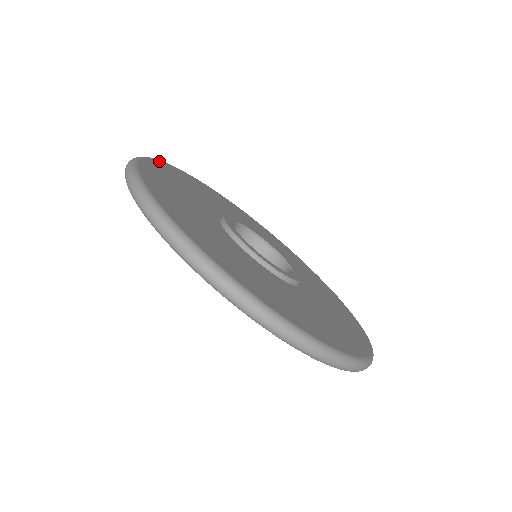
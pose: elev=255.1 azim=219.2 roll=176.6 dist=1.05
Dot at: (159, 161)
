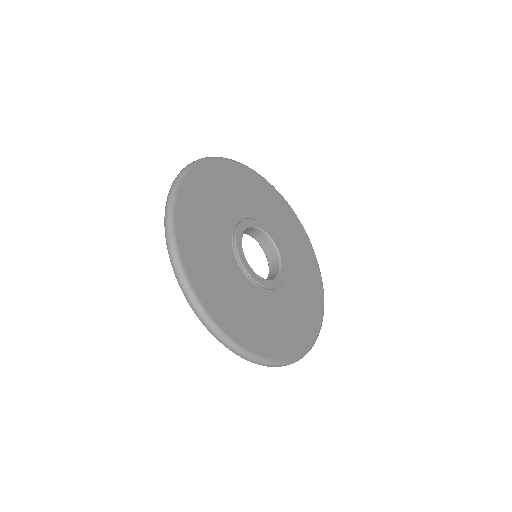
Dot at: (188, 175)
